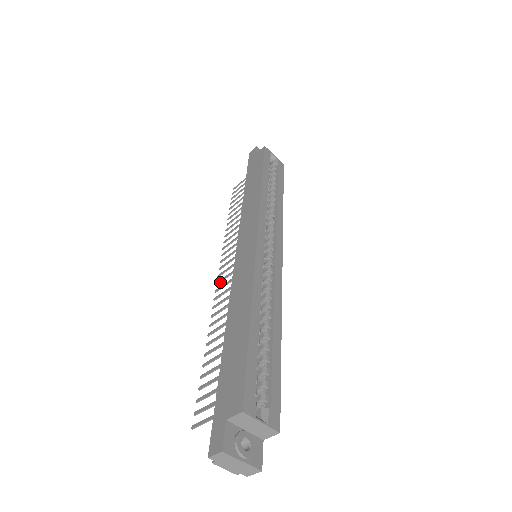
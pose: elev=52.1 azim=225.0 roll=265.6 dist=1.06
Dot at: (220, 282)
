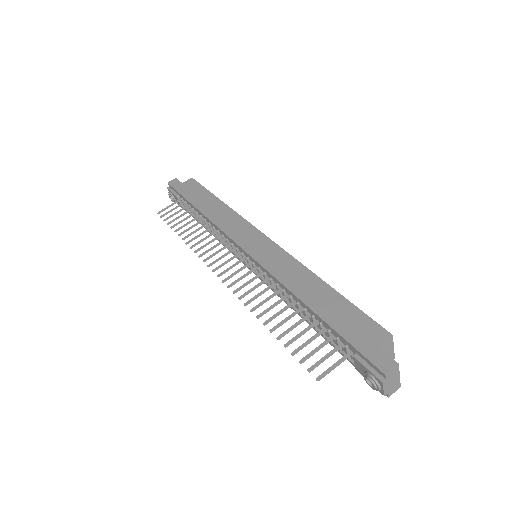
Dot at: (227, 279)
